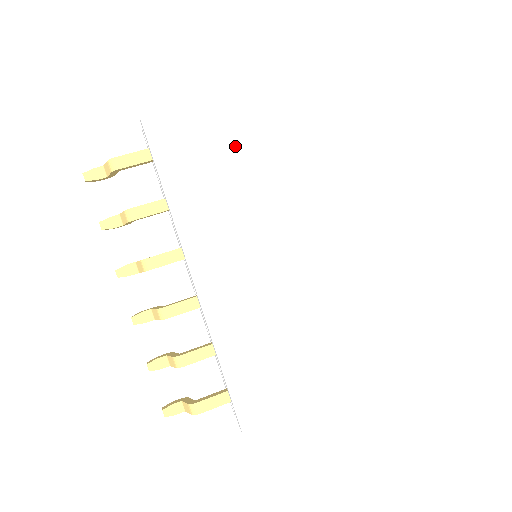
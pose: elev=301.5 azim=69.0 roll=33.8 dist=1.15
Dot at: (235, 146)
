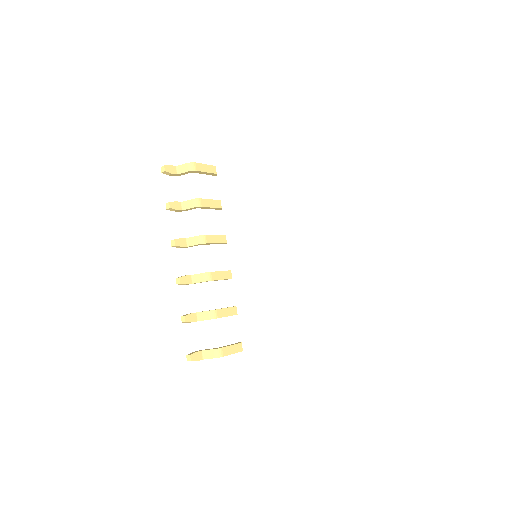
Dot at: (262, 182)
